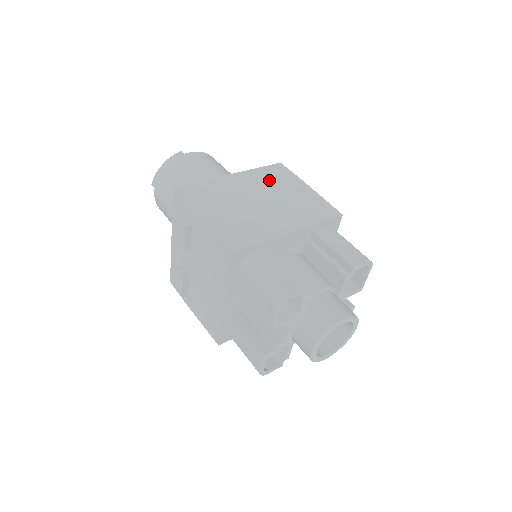
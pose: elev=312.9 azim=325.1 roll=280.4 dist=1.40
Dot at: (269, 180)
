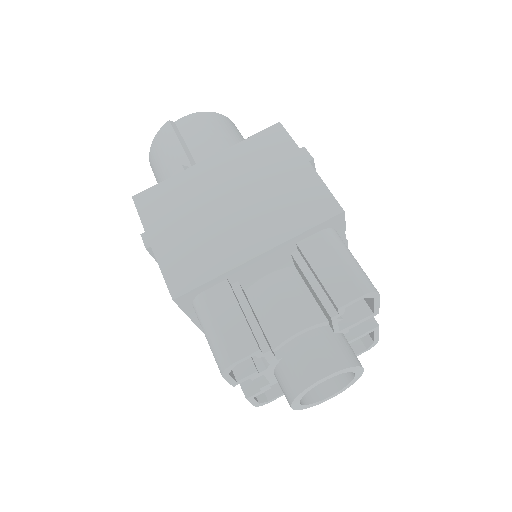
Dot at: (254, 160)
